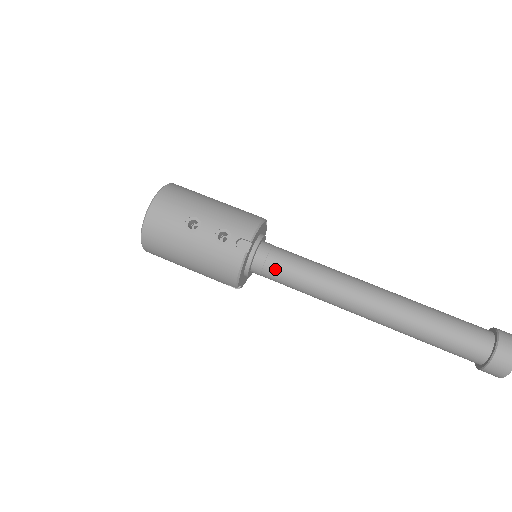
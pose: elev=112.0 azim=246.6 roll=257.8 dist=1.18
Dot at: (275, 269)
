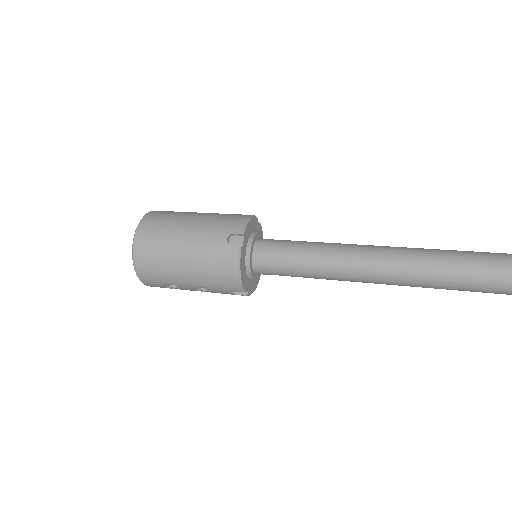
Dot at: (282, 240)
